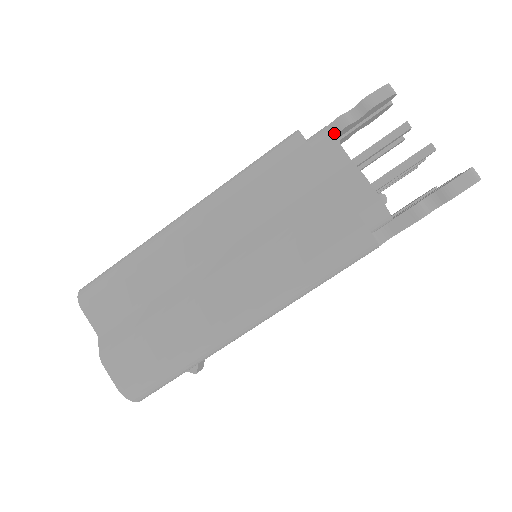
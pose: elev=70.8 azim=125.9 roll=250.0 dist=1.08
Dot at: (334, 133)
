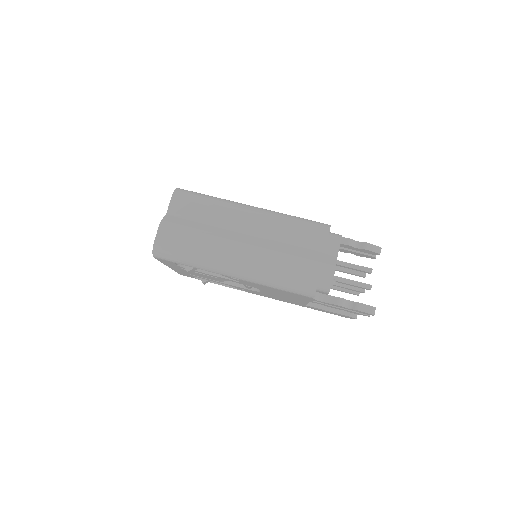
Dot at: (341, 242)
